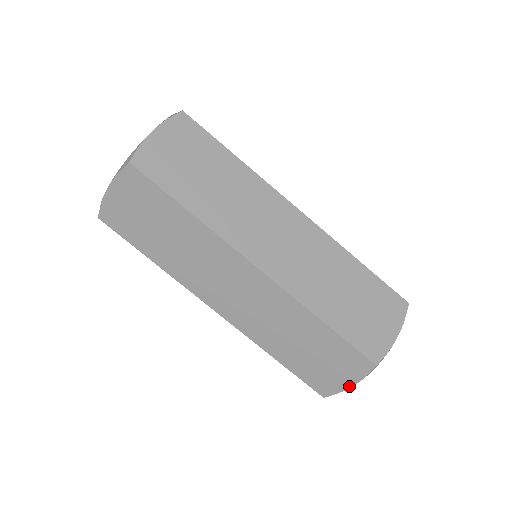
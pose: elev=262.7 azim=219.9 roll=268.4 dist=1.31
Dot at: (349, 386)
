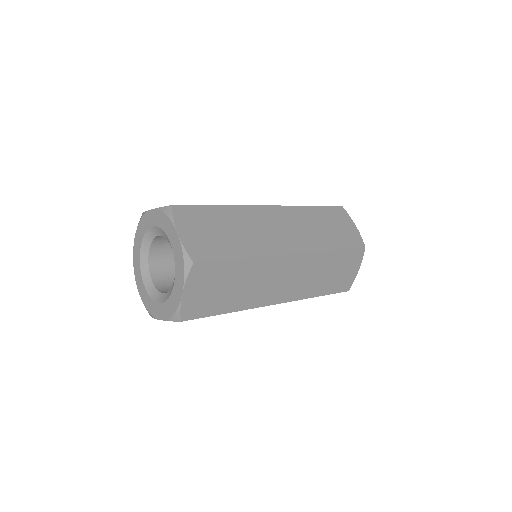
Dot at: (357, 271)
